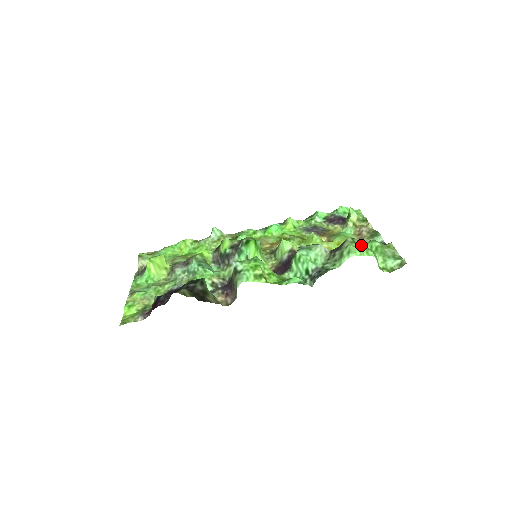
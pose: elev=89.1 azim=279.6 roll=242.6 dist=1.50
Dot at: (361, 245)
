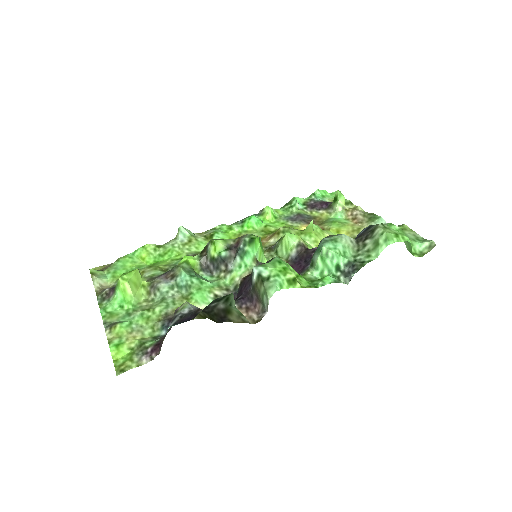
Dot at: (393, 230)
